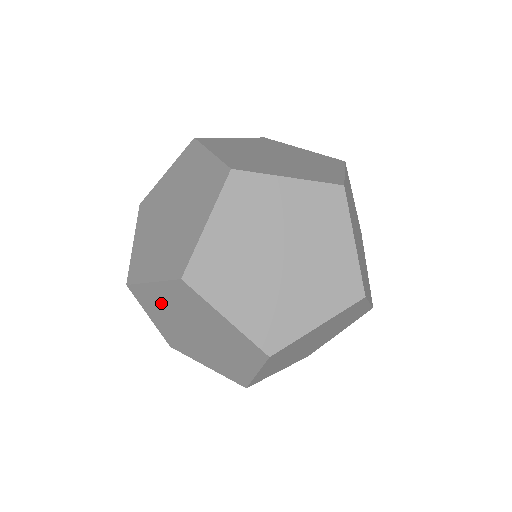
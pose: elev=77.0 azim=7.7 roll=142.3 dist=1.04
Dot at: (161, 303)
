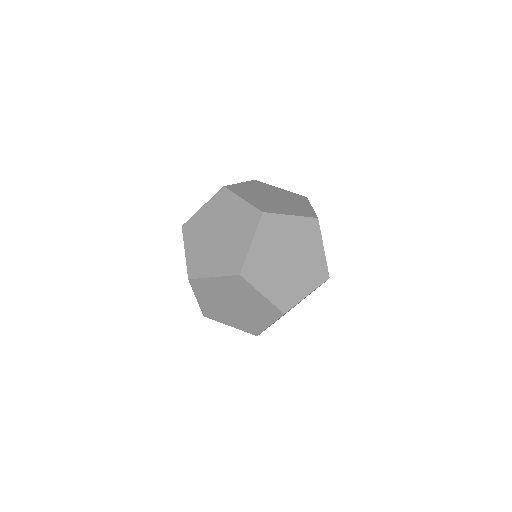
Dot at: occluded
